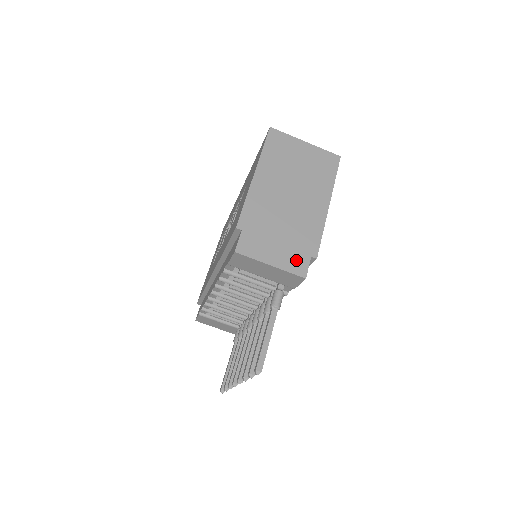
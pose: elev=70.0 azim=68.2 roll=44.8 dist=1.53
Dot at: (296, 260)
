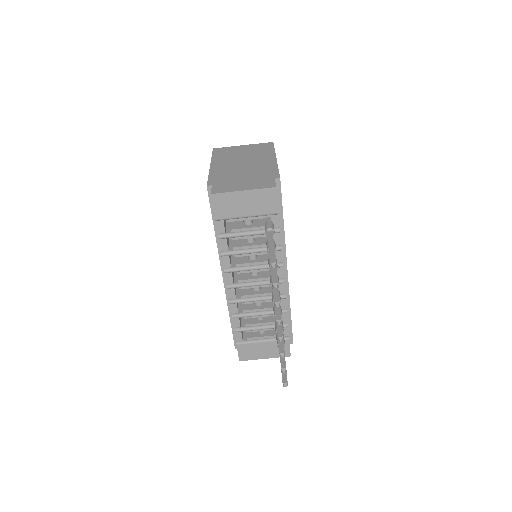
Dot at: (263, 183)
